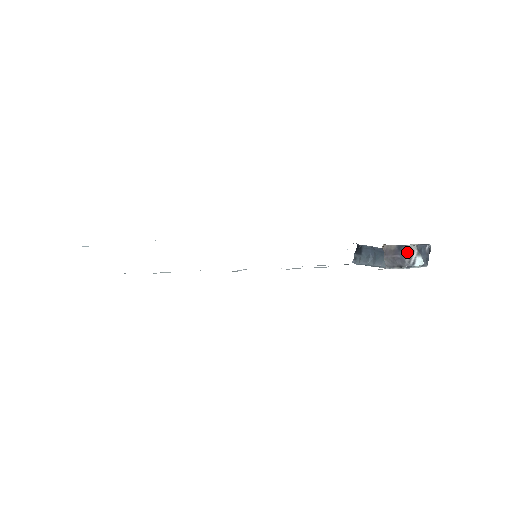
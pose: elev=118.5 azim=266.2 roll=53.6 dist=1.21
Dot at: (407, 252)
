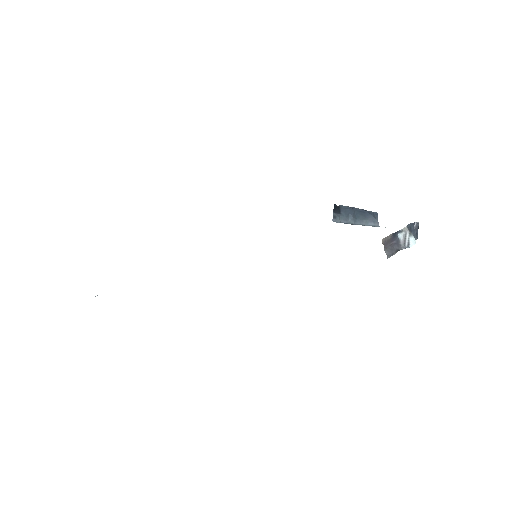
Dot at: (401, 235)
